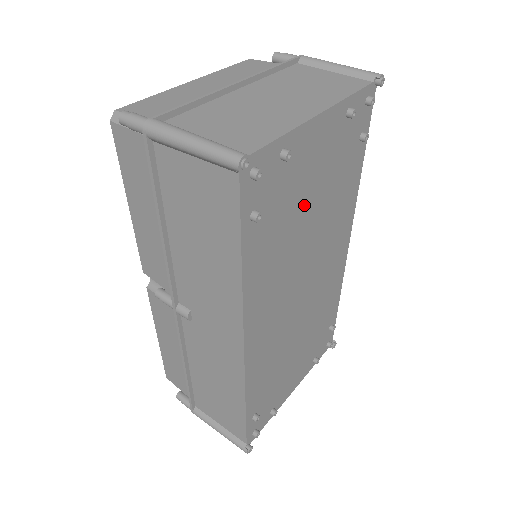
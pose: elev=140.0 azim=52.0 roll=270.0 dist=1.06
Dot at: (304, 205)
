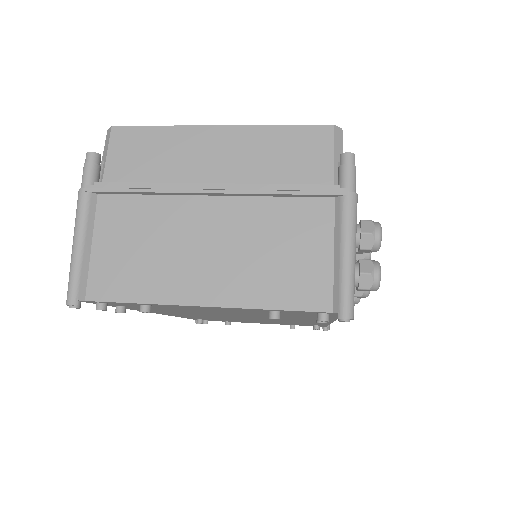
Dot at: (211, 312)
